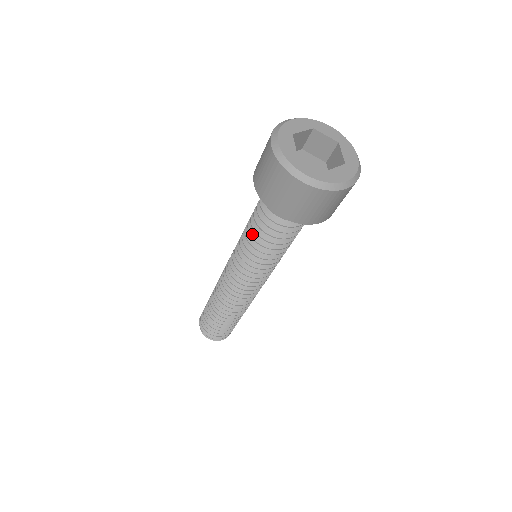
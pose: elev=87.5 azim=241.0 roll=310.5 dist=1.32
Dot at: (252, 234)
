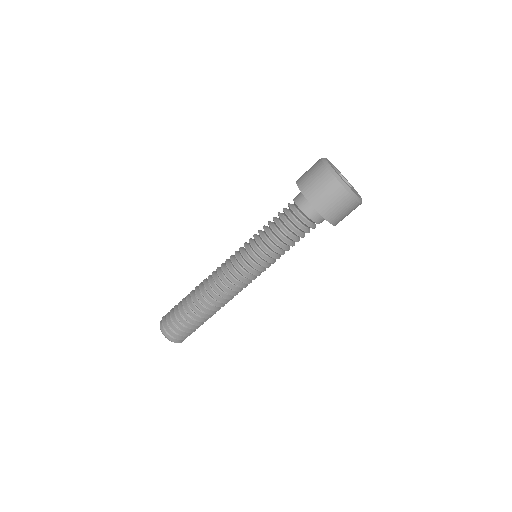
Dot at: (271, 225)
